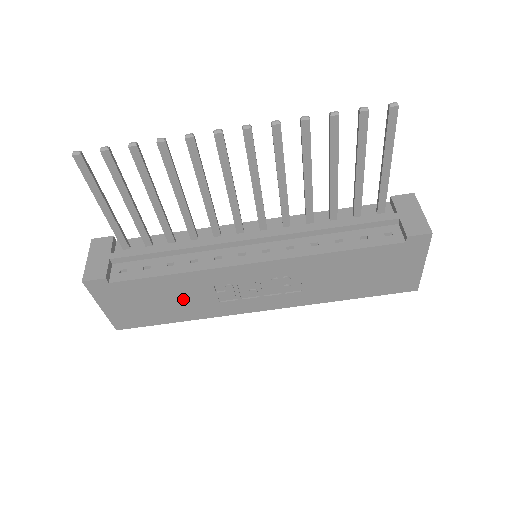
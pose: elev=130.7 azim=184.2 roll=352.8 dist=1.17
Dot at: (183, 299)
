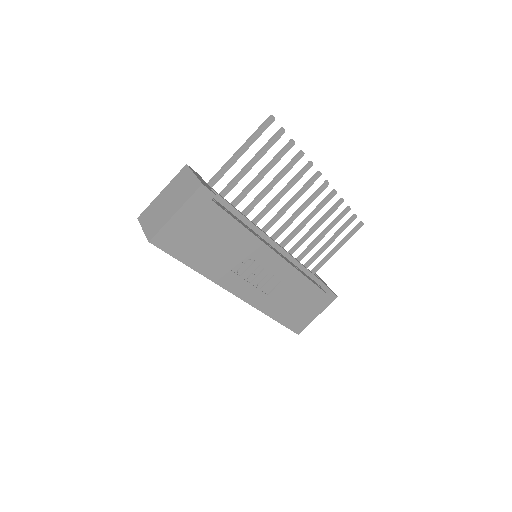
Dot at: (221, 250)
